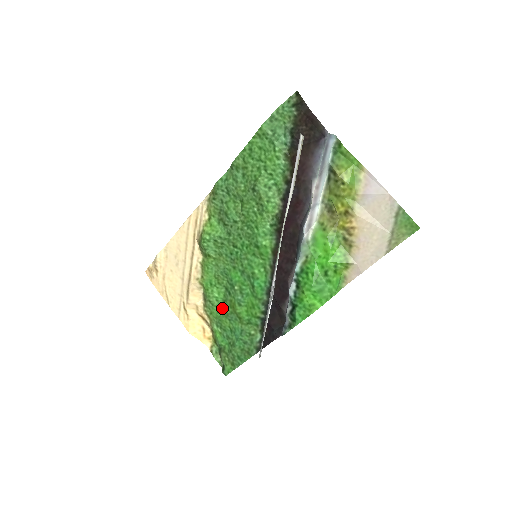
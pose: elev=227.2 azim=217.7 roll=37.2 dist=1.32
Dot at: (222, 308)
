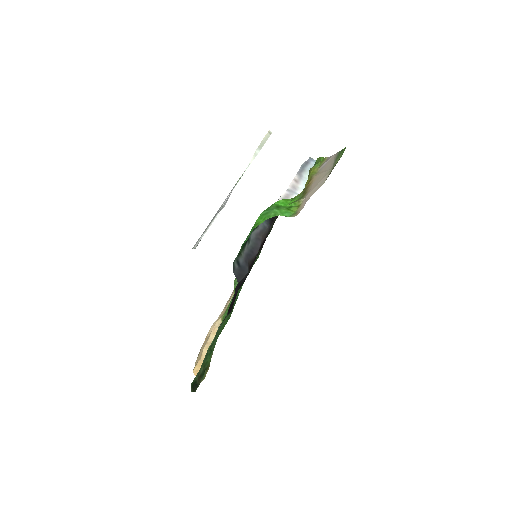
Dot at: (224, 326)
